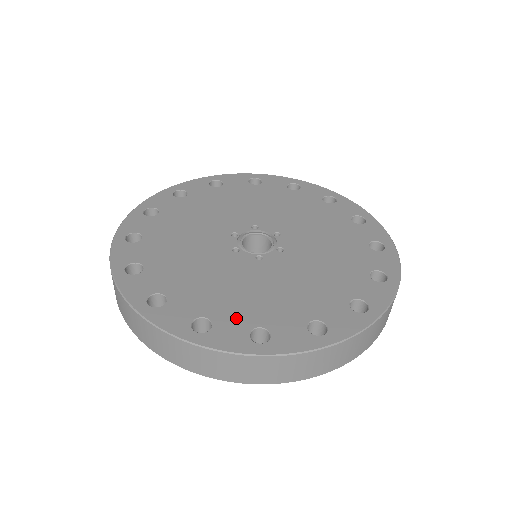
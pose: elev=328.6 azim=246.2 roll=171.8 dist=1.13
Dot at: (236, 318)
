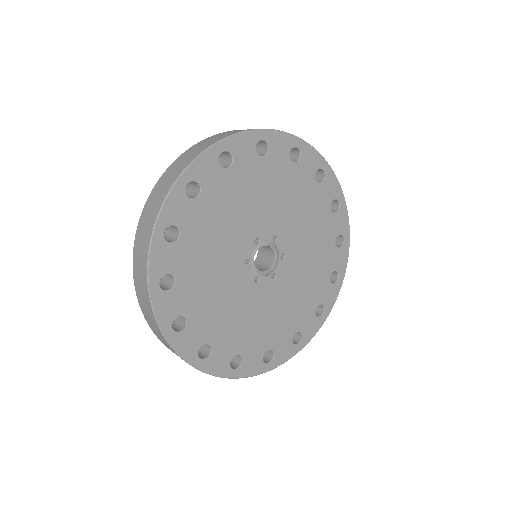
Dot at: (283, 338)
